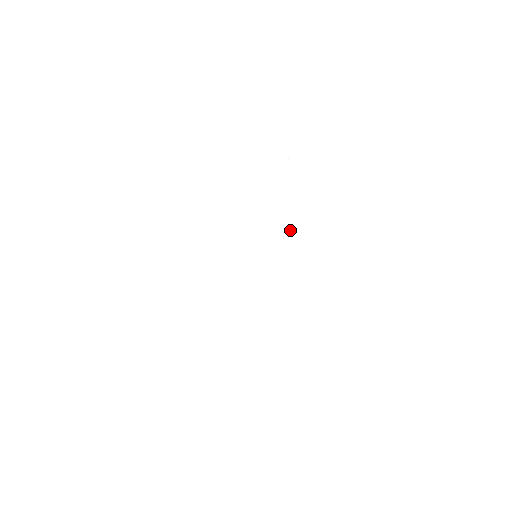
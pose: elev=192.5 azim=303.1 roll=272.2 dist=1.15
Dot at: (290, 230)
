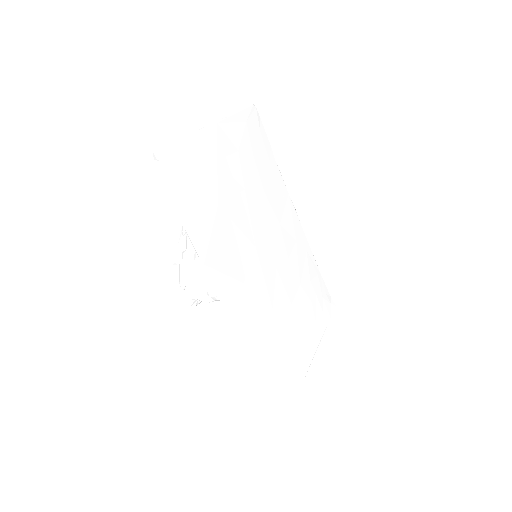
Dot at: (287, 266)
